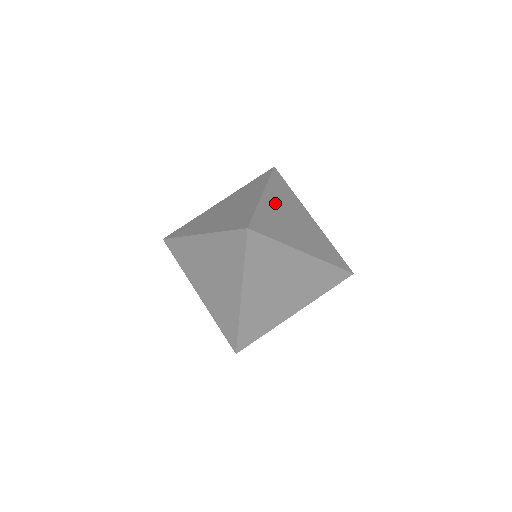
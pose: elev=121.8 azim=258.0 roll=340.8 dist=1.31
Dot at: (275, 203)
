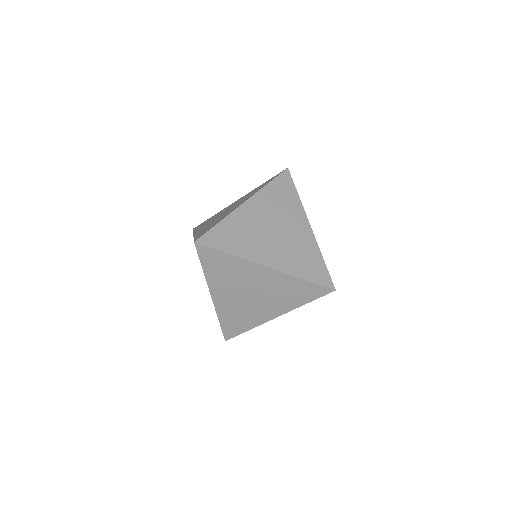
Dot at: (257, 212)
